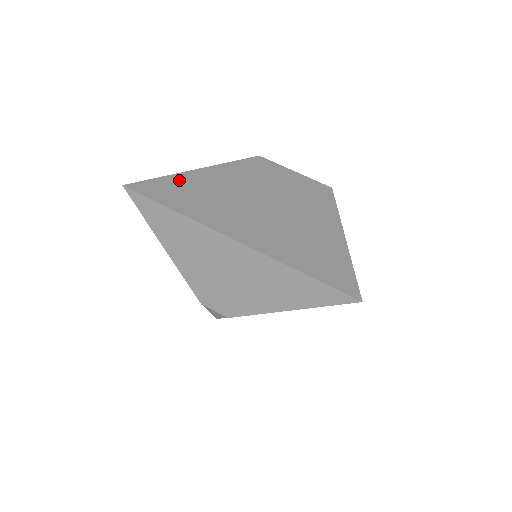
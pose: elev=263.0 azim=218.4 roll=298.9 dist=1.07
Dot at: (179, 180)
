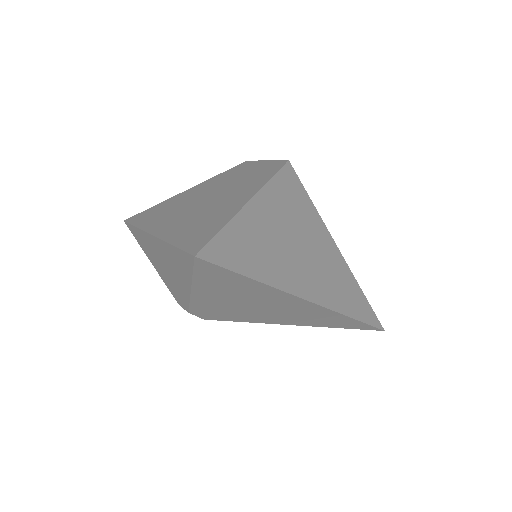
Dot at: (162, 204)
